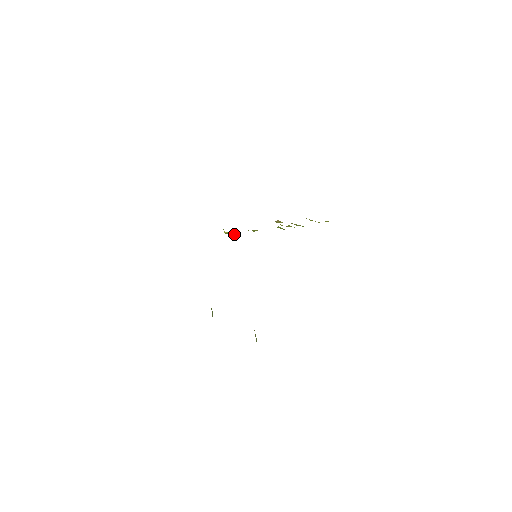
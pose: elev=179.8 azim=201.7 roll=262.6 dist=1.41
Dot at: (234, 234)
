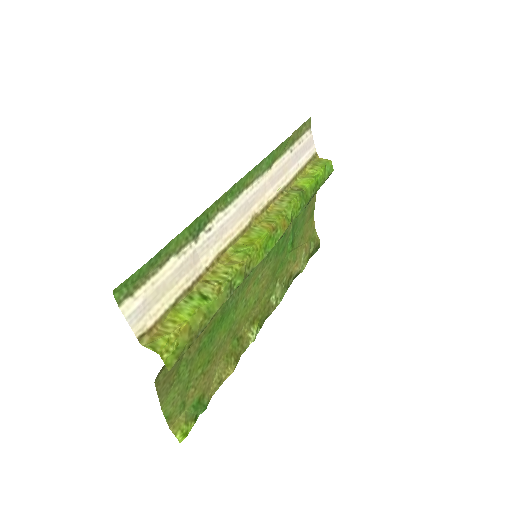
Dot at: (317, 173)
